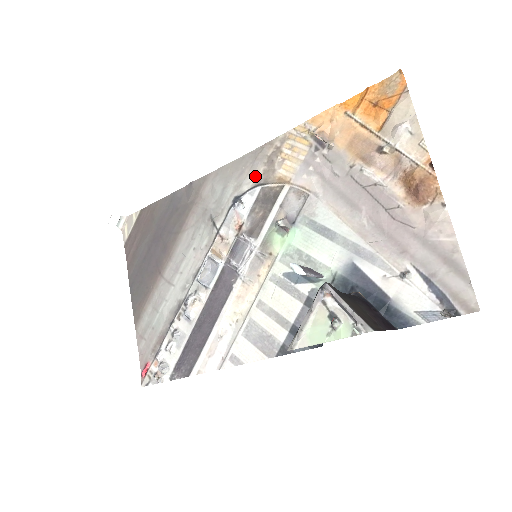
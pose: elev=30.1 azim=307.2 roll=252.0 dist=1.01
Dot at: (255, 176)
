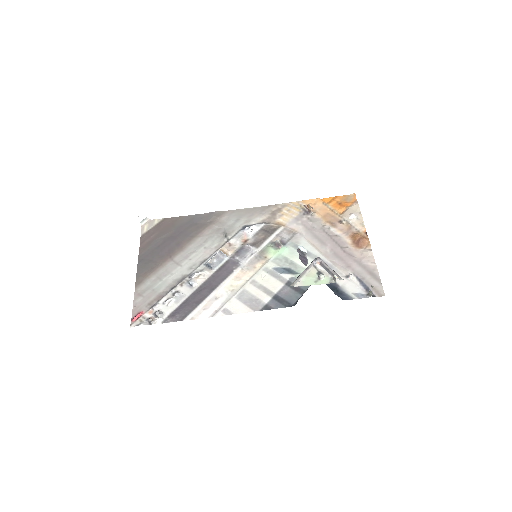
Dot at: (262, 218)
